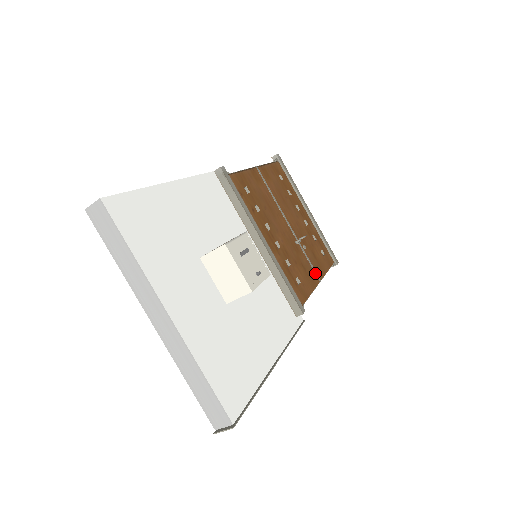
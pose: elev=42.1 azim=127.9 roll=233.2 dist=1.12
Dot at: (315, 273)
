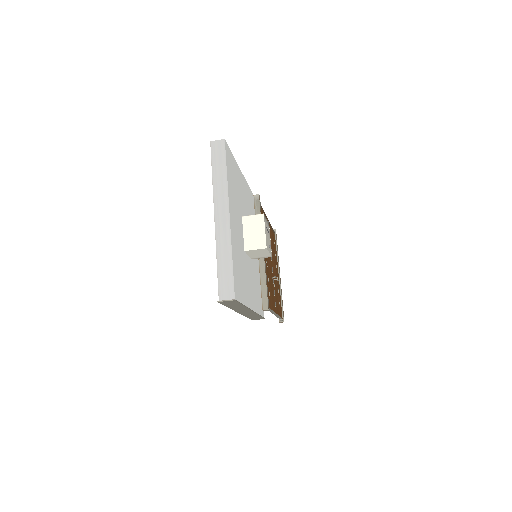
Dot at: (275, 306)
